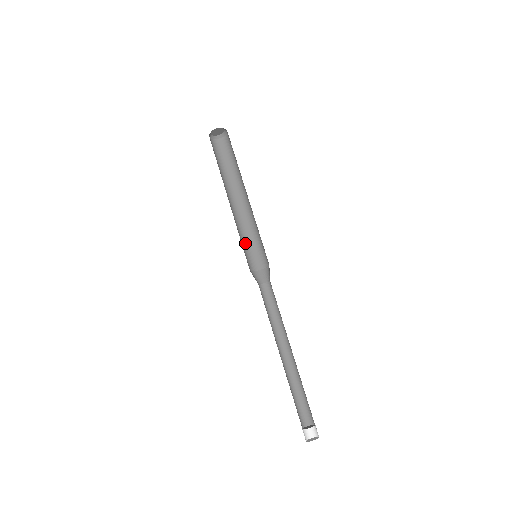
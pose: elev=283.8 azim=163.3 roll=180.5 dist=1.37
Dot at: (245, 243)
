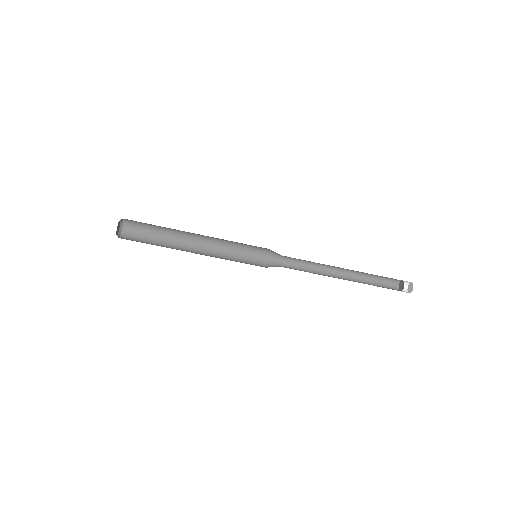
Dot at: (237, 260)
